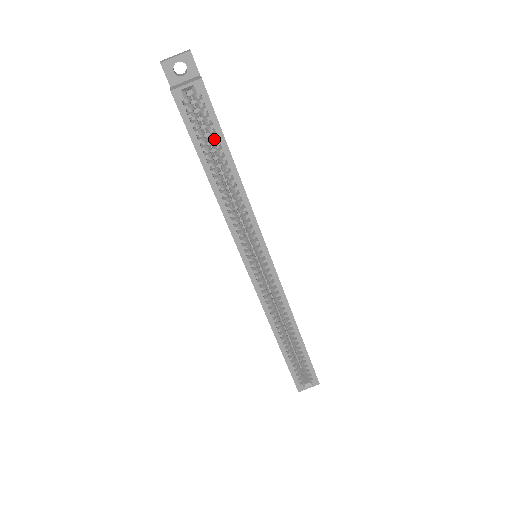
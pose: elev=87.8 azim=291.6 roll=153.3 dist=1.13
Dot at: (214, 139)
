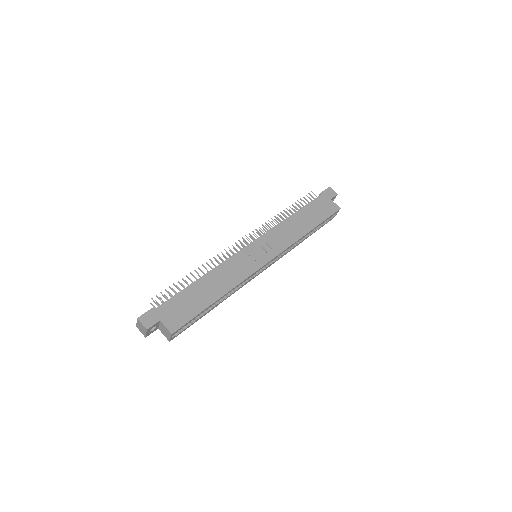
Dot at: occluded
